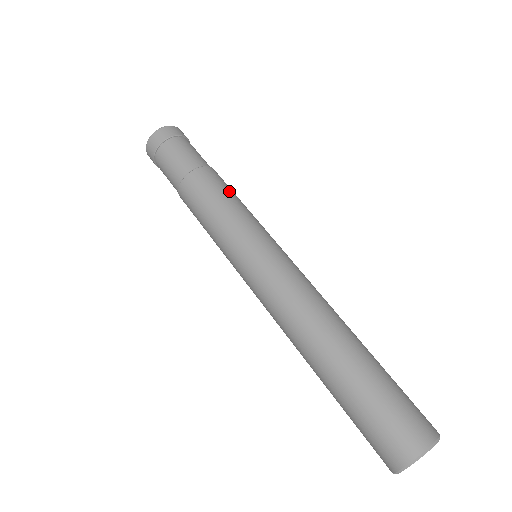
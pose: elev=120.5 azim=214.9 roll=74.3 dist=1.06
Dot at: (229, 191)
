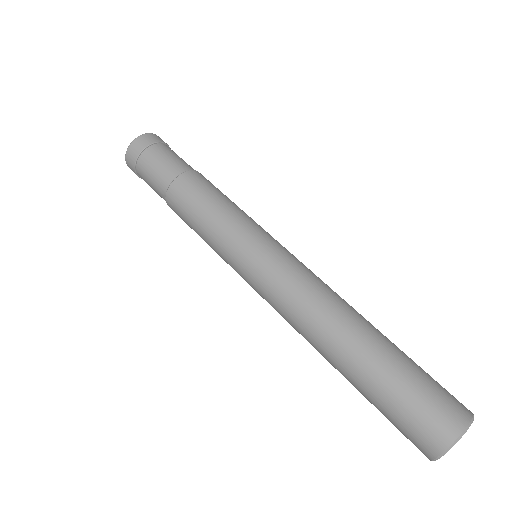
Dot at: (216, 193)
